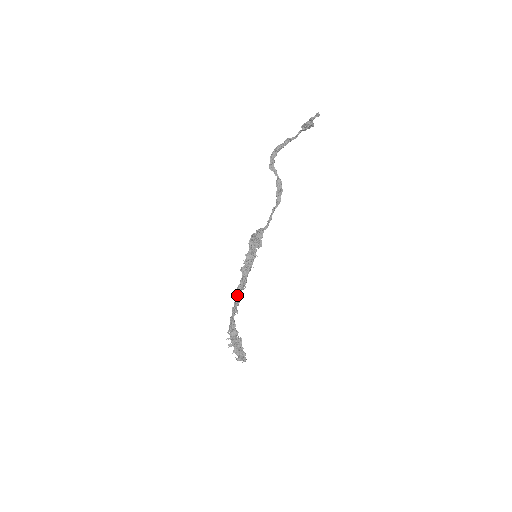
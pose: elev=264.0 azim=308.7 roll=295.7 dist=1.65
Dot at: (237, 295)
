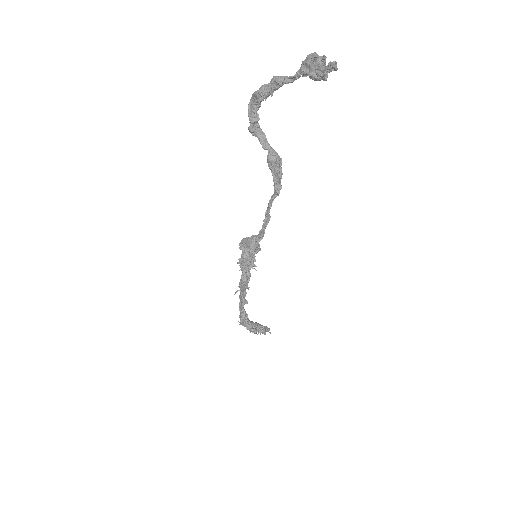
Dot at: (241, 289)
